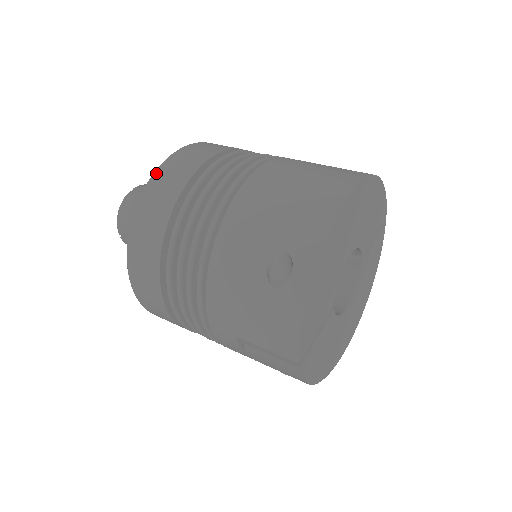
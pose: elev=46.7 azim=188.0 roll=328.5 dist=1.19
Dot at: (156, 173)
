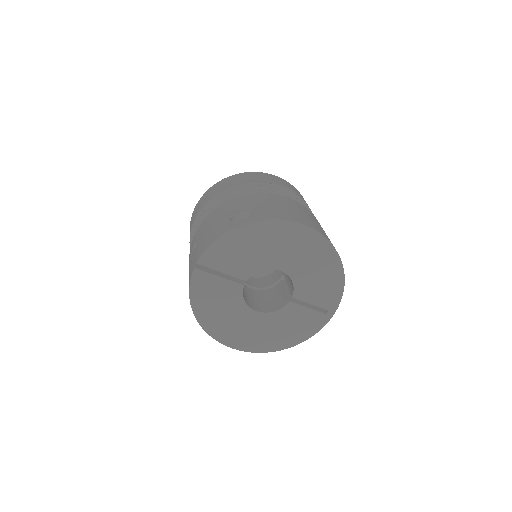
Dot at: (264, 173)
